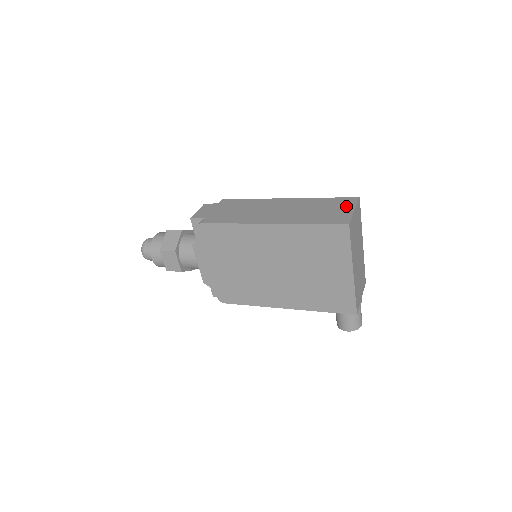
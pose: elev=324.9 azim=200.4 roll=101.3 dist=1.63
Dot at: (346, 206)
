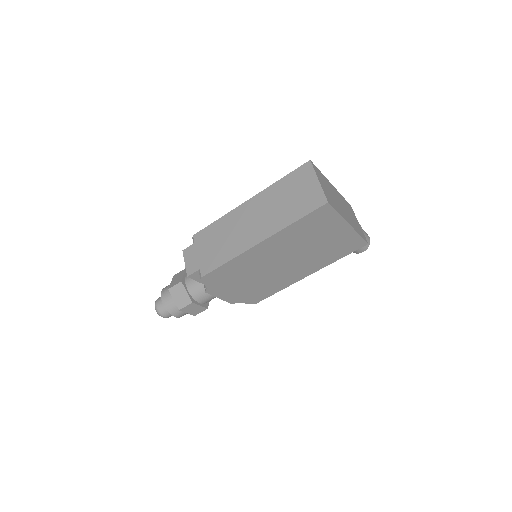
Dot at: (308, 180)
